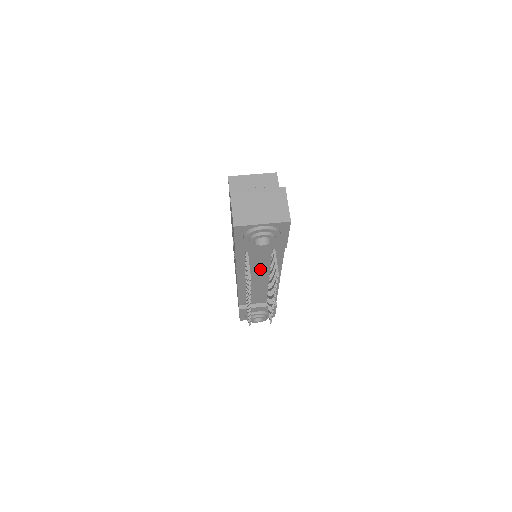
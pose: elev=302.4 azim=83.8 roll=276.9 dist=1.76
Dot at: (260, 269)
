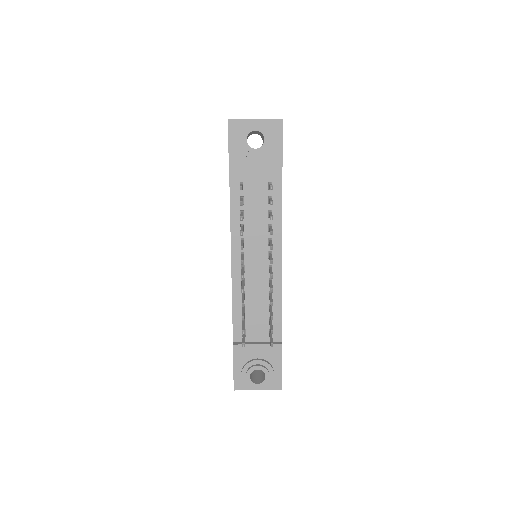
Dot at: (257, 236)
